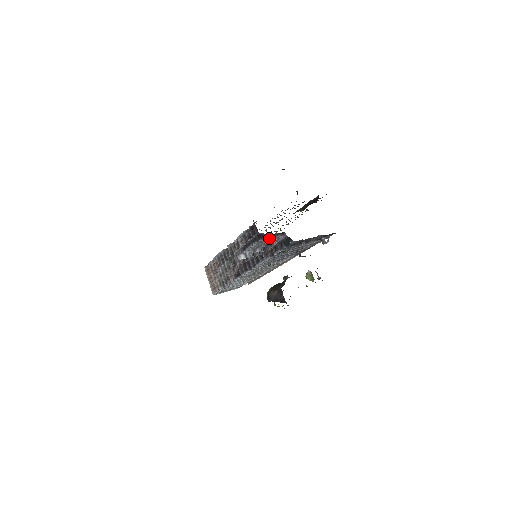
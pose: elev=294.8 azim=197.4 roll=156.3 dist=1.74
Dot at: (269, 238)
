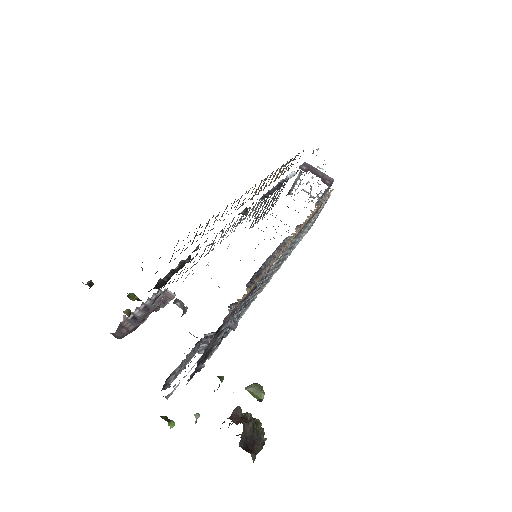
Dot at: occluded
